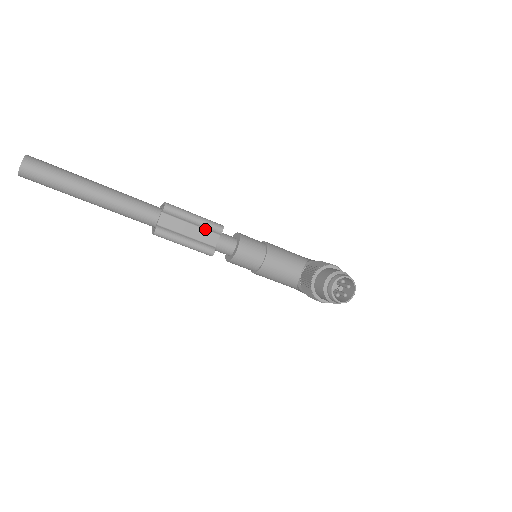
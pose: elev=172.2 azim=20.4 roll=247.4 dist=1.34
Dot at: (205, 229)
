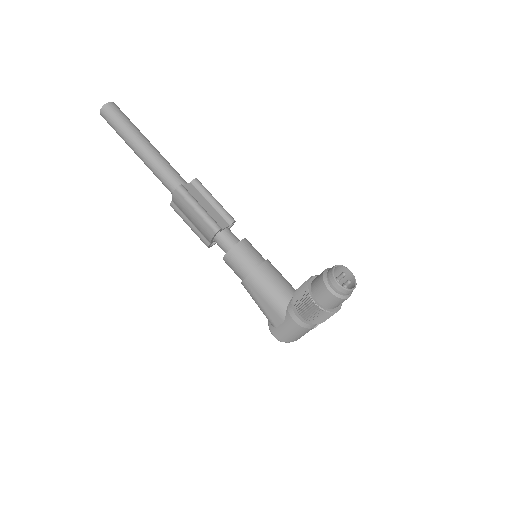
Dot at: (219, 214)
